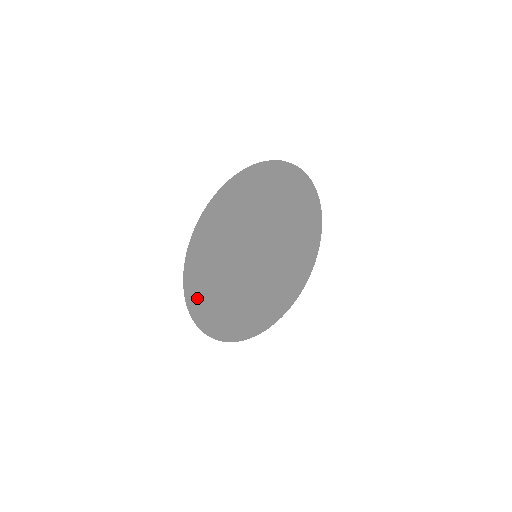
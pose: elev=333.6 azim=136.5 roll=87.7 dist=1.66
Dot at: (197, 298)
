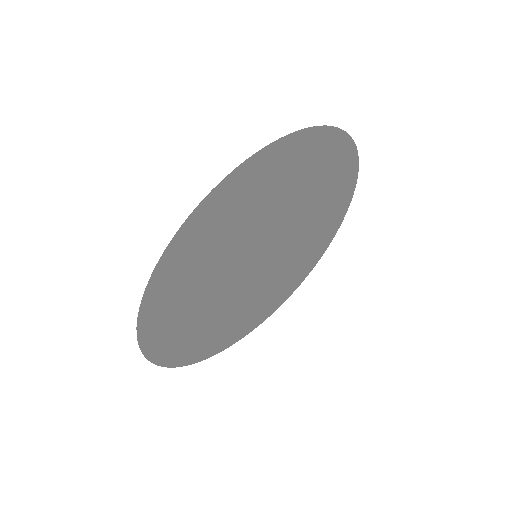
Dot at: (227, 340)
